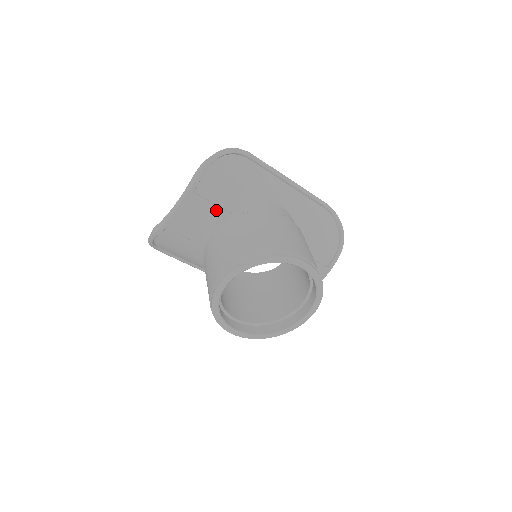
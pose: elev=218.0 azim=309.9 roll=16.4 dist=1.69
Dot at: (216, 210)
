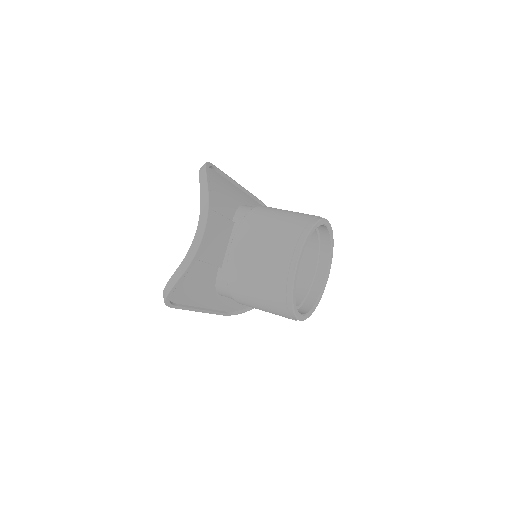
Dot at: (226, 222)
